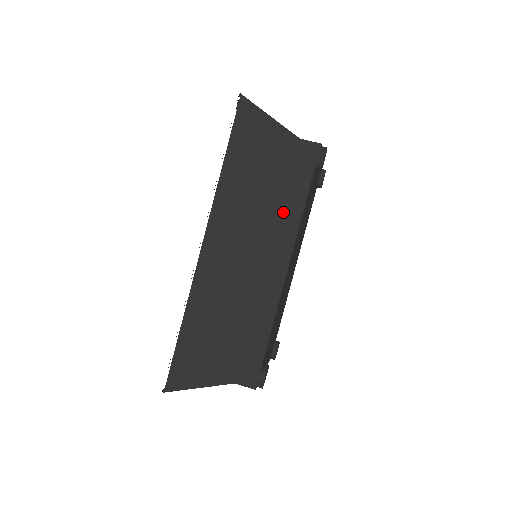
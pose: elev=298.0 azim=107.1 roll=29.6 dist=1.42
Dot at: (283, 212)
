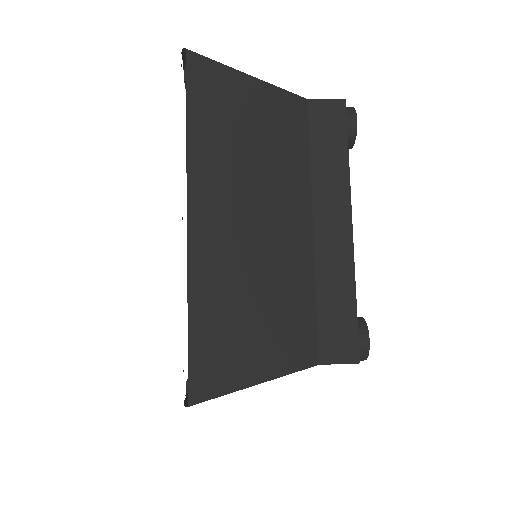
Dot at: occluded
